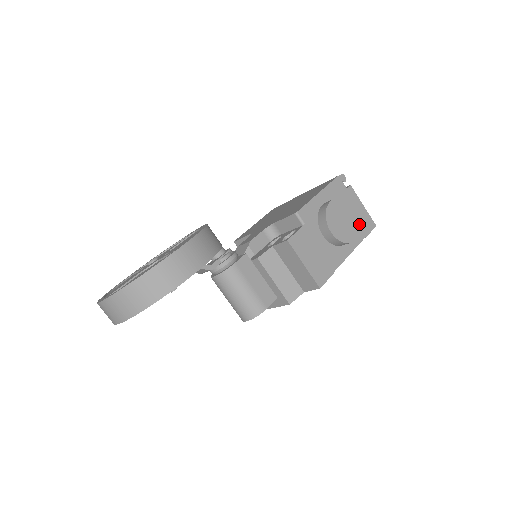
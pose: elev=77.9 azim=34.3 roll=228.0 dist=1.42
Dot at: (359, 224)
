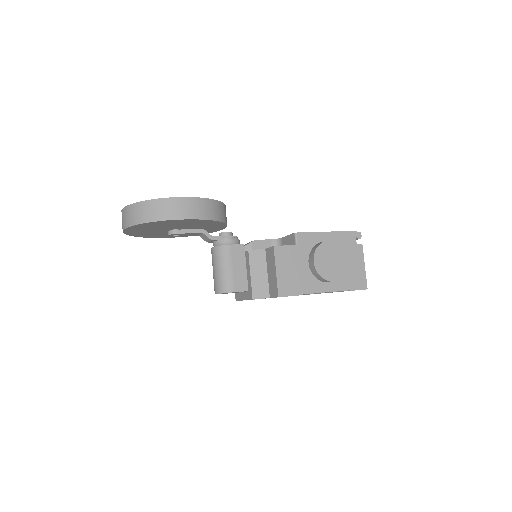
Dot at: (346, 273)
